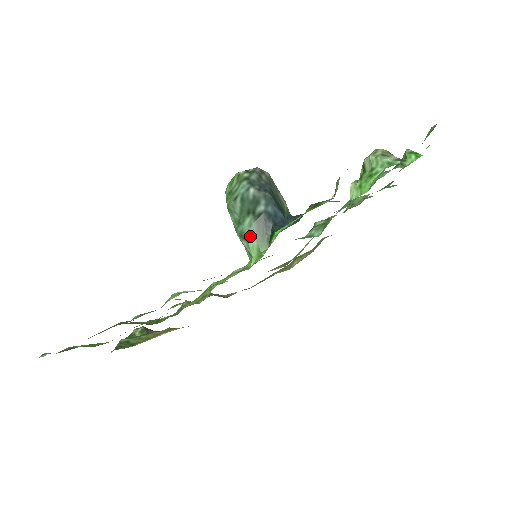
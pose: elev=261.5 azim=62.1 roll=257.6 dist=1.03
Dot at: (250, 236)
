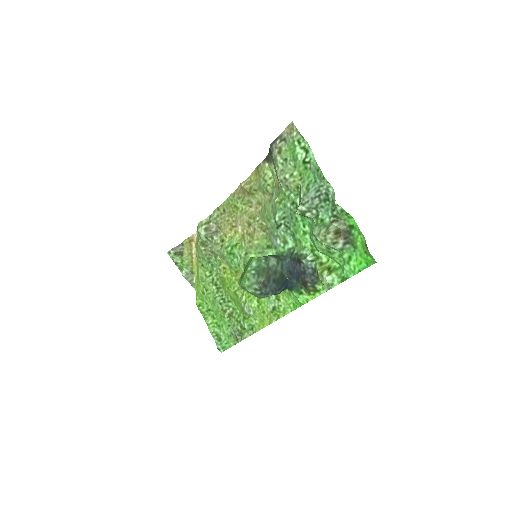
Dot at: occluded
